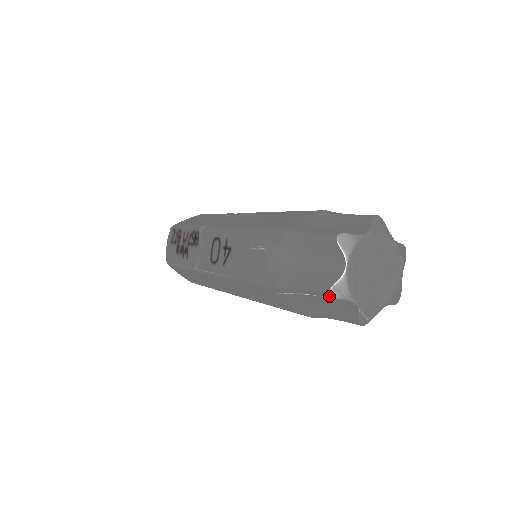
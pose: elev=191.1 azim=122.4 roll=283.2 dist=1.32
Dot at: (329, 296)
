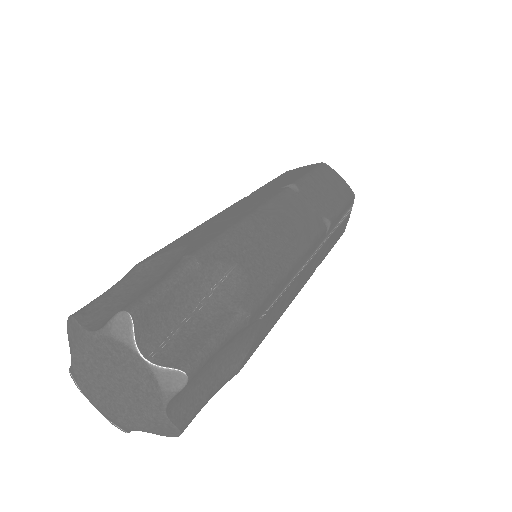
Dot at: occluded
